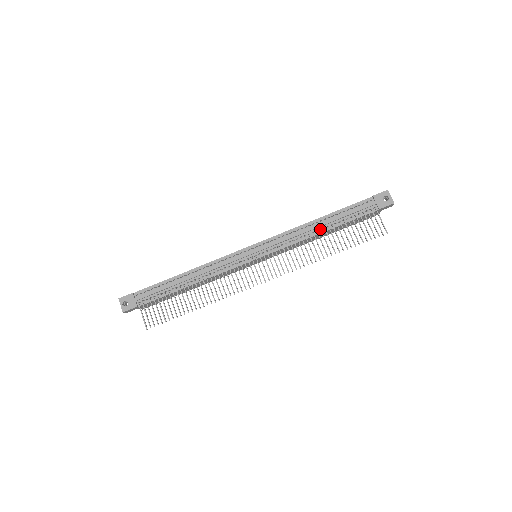
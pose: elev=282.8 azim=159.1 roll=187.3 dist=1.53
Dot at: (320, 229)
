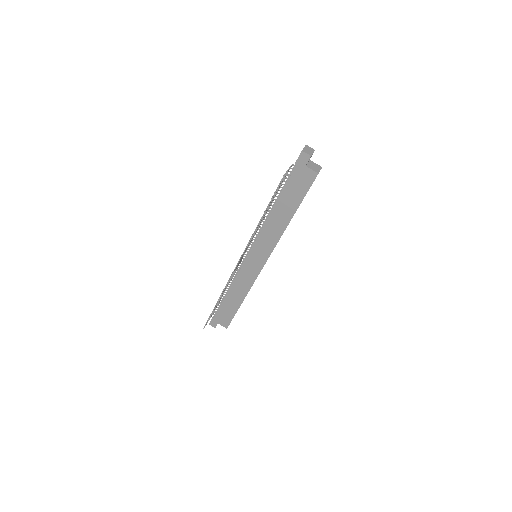
Dot at: (269, 208)
